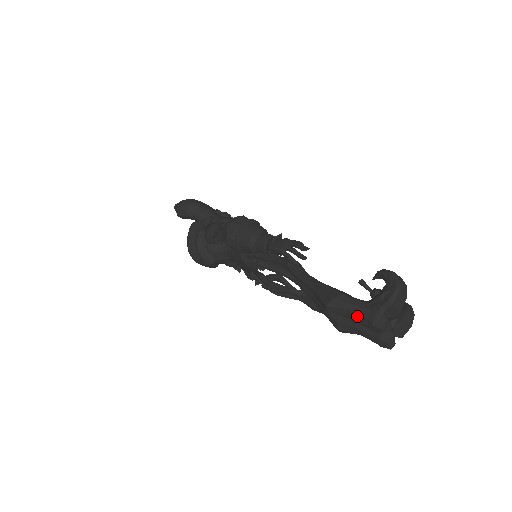
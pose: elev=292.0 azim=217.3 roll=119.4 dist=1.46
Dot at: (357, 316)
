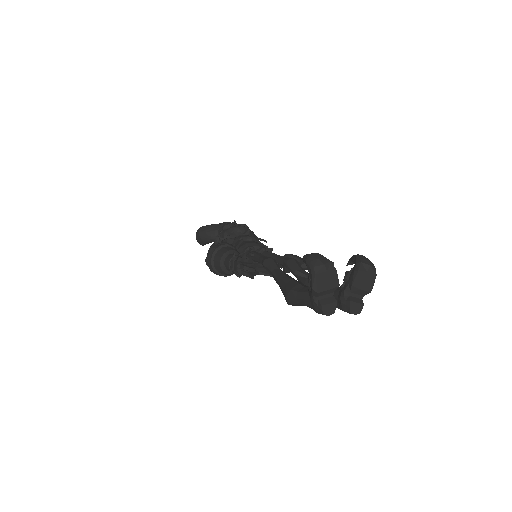
Dot at: occluded
